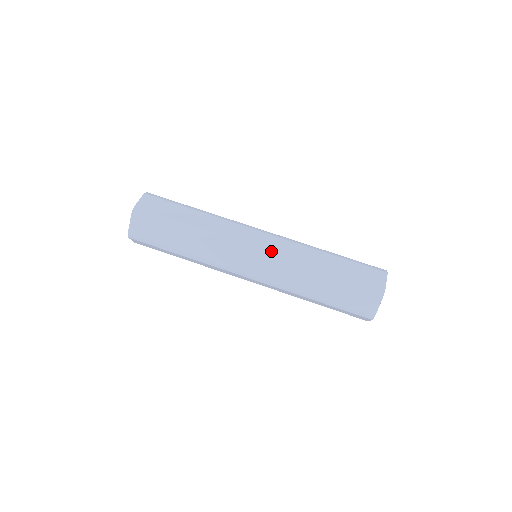
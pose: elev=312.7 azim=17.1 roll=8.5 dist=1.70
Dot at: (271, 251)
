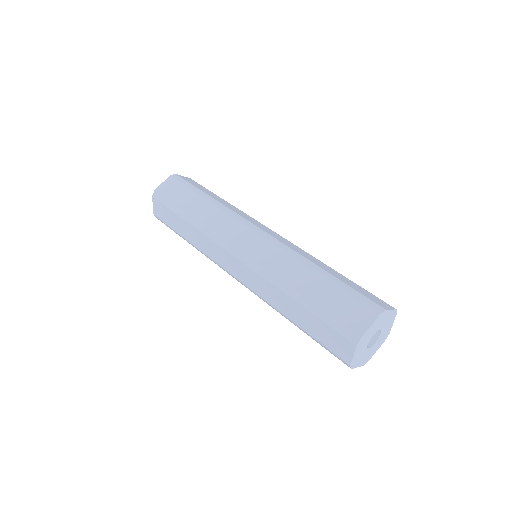
Dot at: (250, 257)
